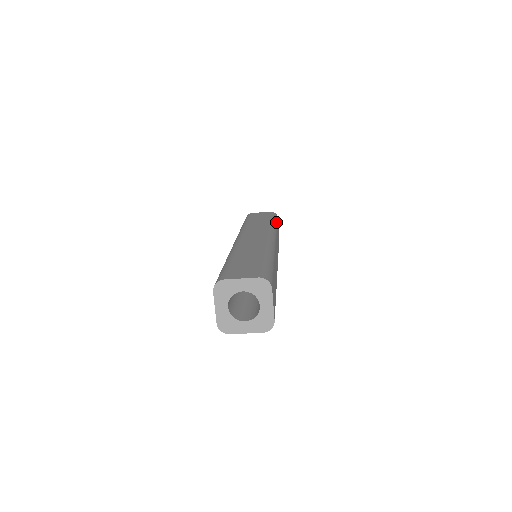
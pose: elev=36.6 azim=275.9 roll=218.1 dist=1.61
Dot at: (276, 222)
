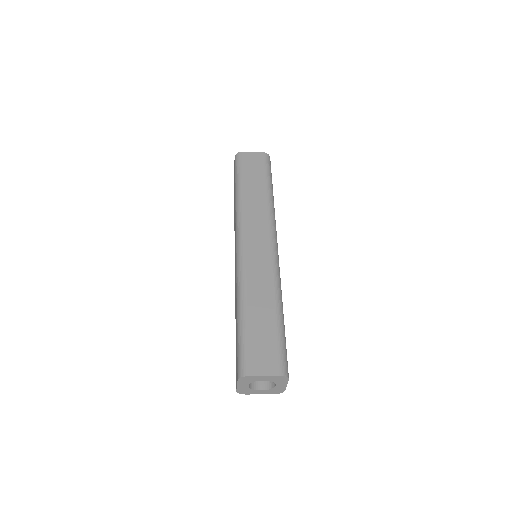
Dot at: (272, 185)
